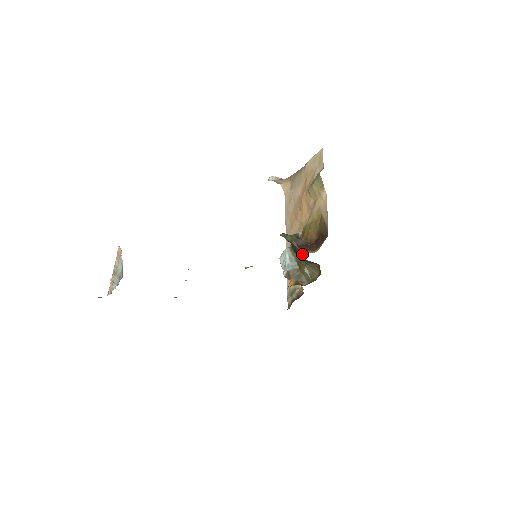
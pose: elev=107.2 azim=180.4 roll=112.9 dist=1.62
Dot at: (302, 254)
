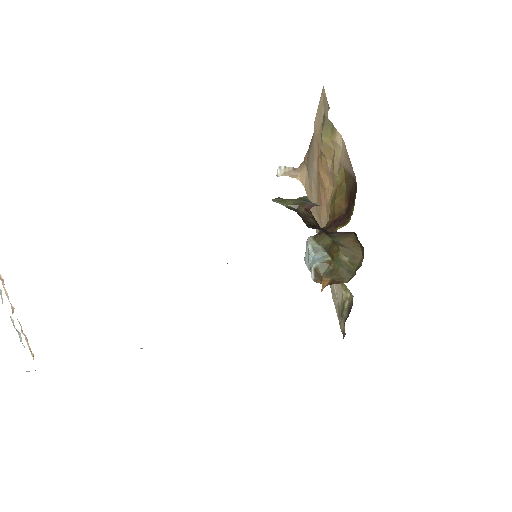
Dot at: occluded
